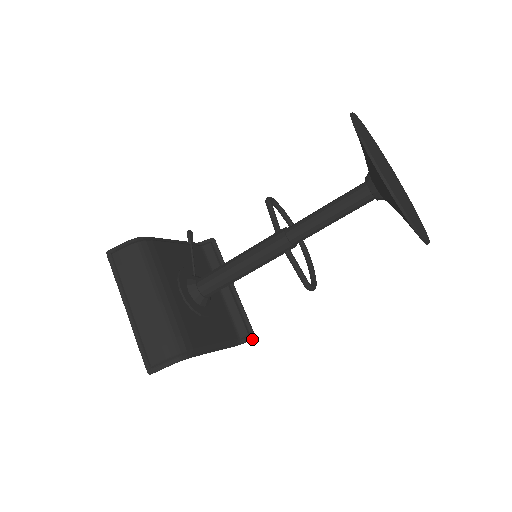
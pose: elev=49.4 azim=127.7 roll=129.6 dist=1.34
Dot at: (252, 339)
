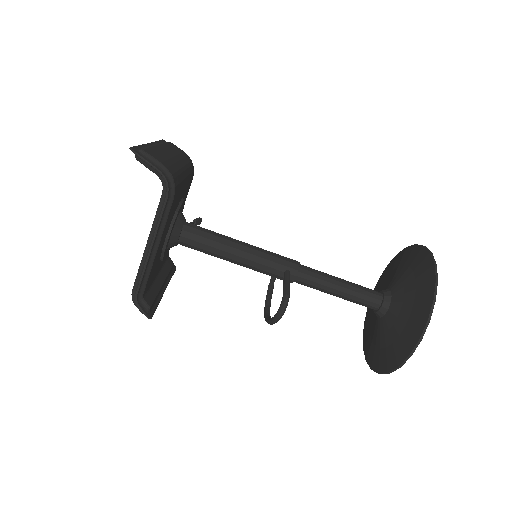
Dot at: (148, 315)
